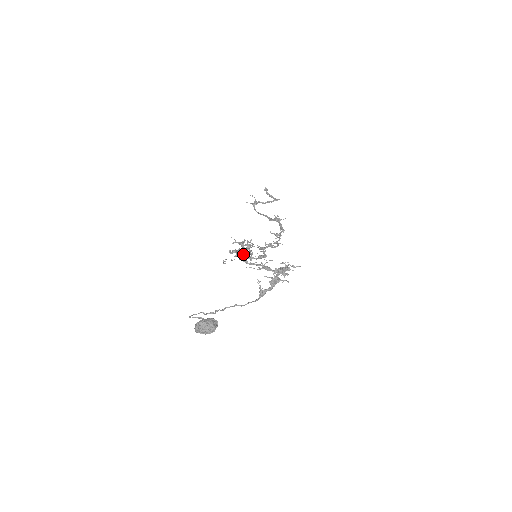
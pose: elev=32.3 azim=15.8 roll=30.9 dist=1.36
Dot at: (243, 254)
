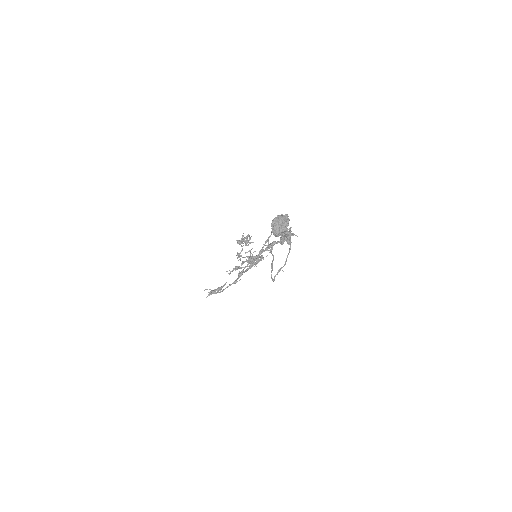
Dot at: occluded
